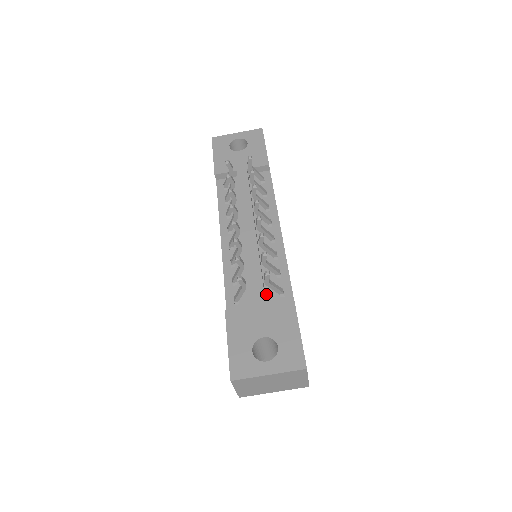
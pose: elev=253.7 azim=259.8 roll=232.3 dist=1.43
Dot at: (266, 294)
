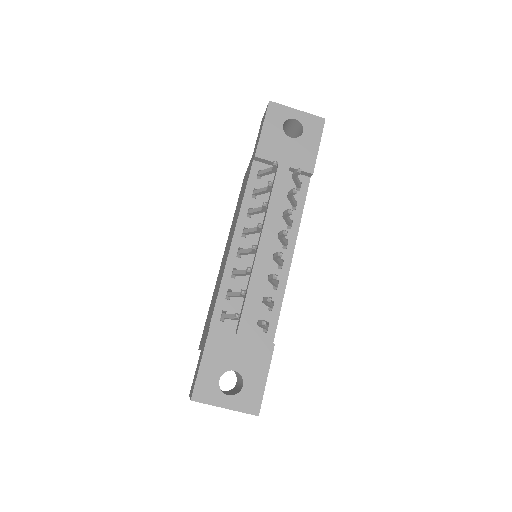
Dot at: (252, 322)
